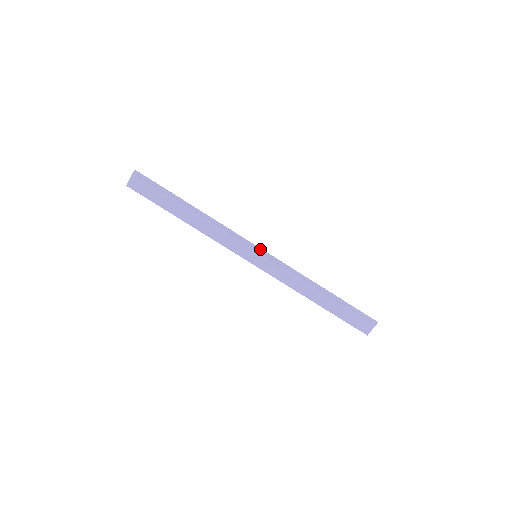
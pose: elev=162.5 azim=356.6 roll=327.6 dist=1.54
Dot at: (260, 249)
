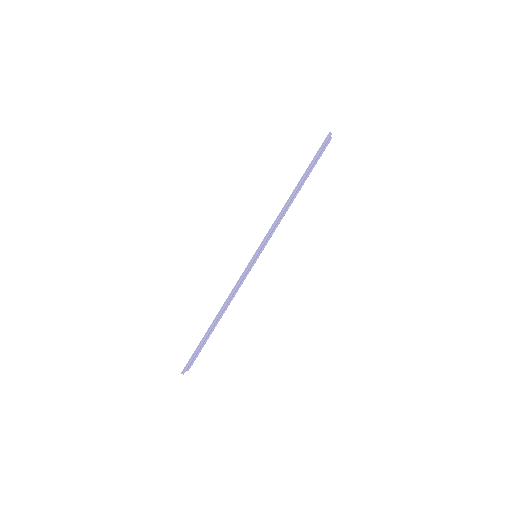
Dot at: (254, 256)
